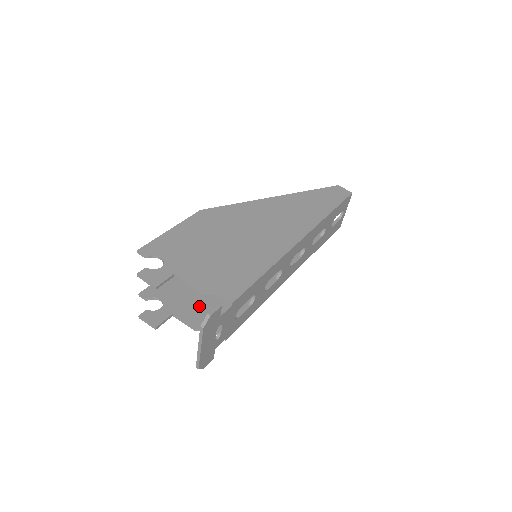
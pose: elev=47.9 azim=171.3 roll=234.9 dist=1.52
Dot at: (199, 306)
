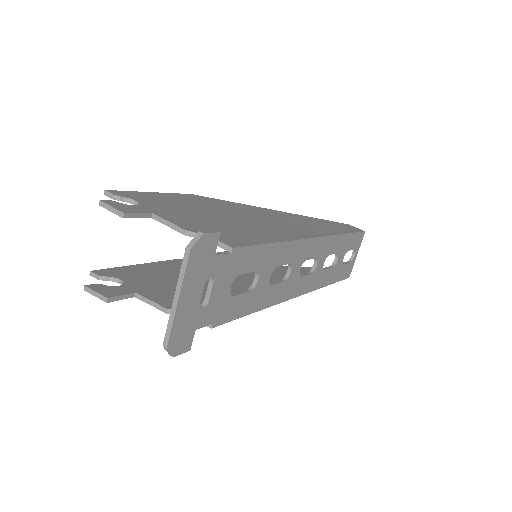
Dot at: occluded
